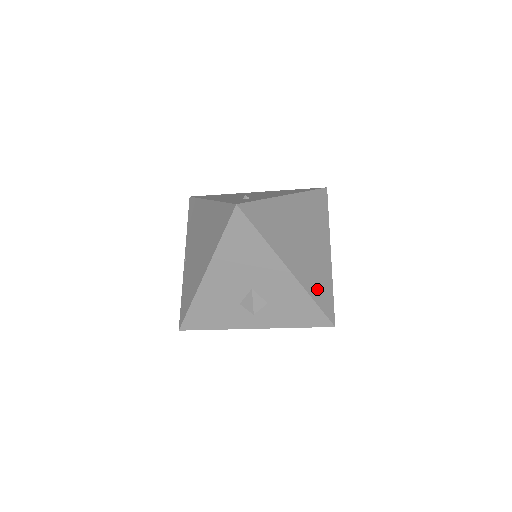
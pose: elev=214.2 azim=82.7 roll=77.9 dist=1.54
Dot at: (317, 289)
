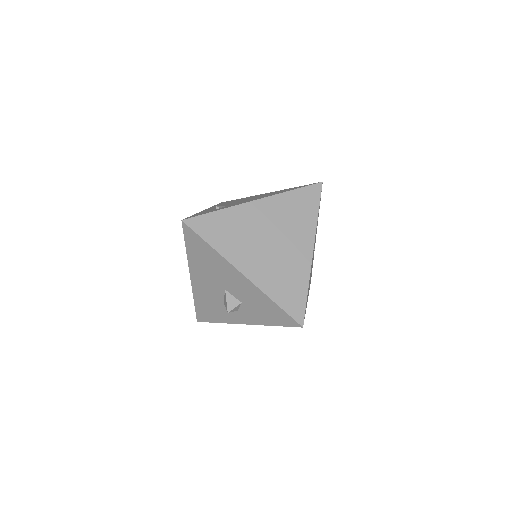
Dot at: (281, 290)
